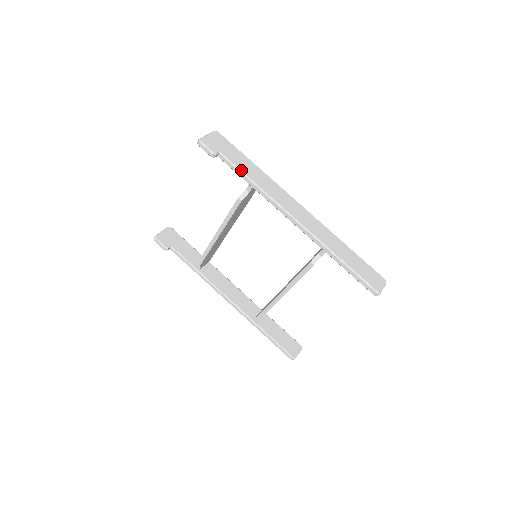
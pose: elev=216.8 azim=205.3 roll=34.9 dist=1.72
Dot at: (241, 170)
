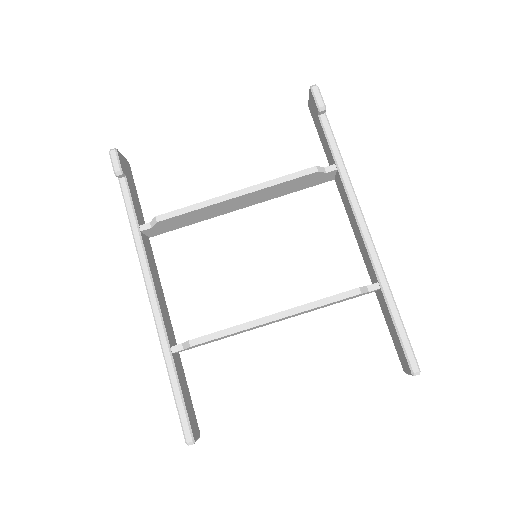
Dot at: (337, 145)
